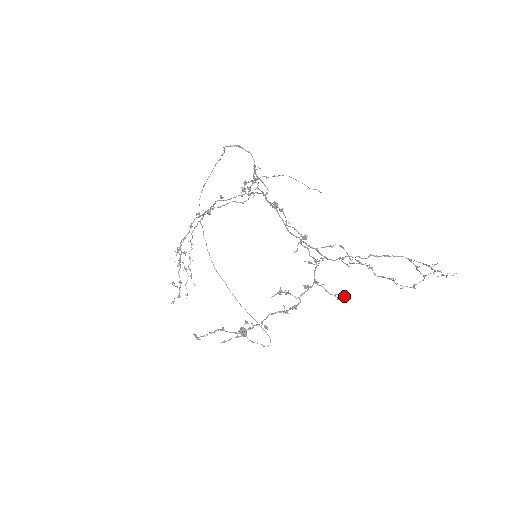
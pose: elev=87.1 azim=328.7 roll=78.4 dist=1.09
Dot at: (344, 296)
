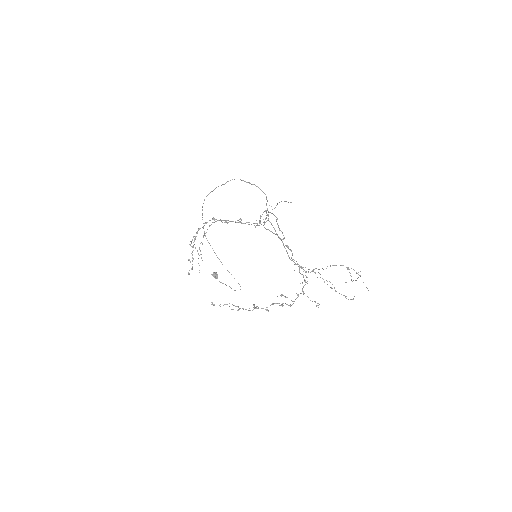
Dot at: occluded
